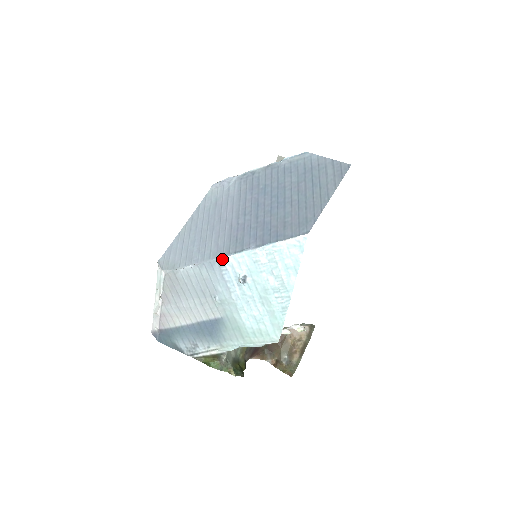
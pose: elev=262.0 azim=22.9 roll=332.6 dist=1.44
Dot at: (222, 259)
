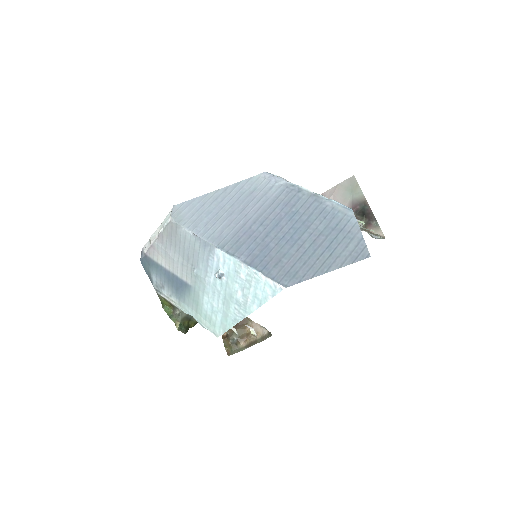
Dot at: (215, 248)
